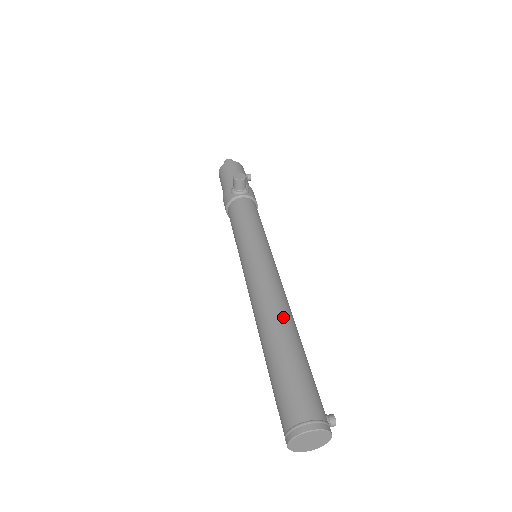
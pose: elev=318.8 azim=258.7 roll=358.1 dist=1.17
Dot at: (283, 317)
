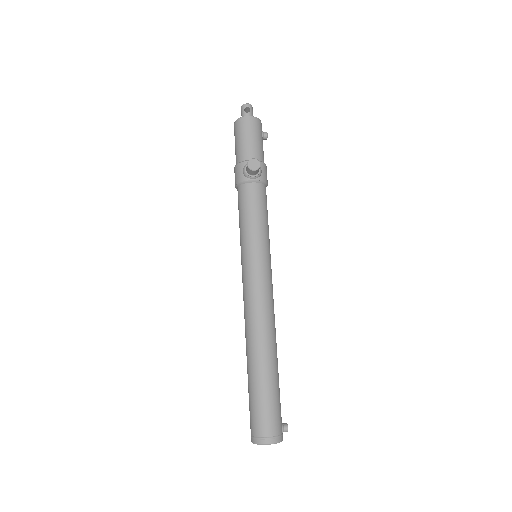
Dot at: (267, 342)
